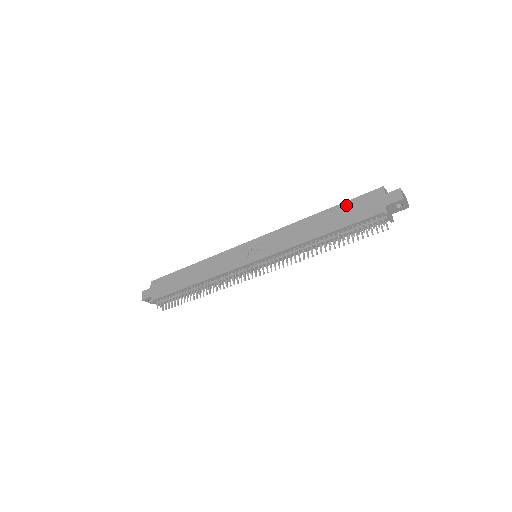
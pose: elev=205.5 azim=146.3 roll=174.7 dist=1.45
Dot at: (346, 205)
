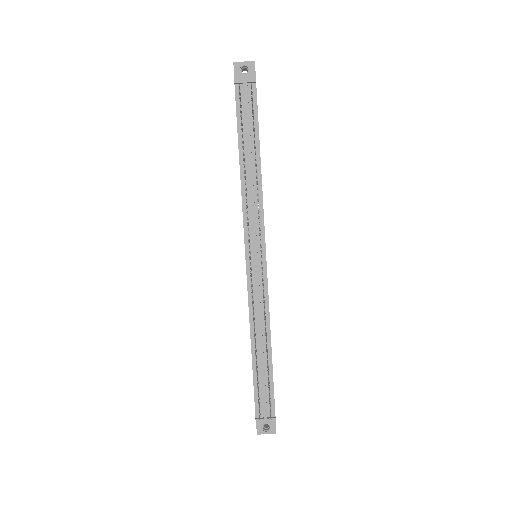
Dot at: occluded
